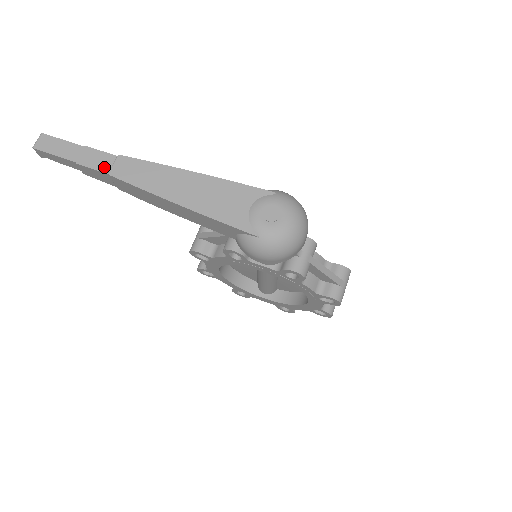
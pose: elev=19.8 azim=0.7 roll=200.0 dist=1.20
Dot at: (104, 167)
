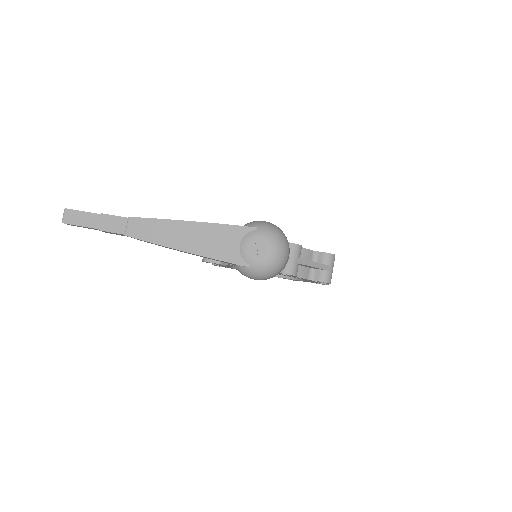
Dot at: (120, 229)
